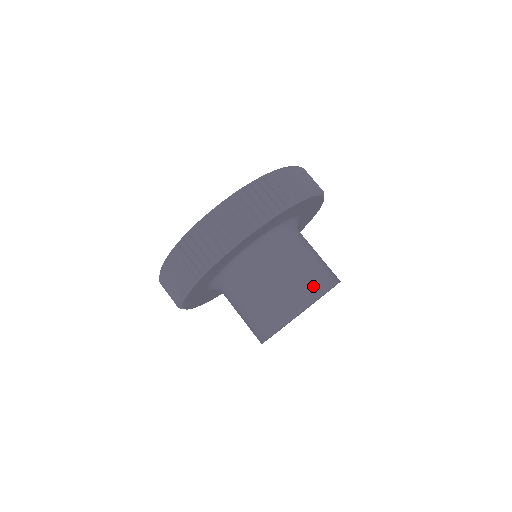
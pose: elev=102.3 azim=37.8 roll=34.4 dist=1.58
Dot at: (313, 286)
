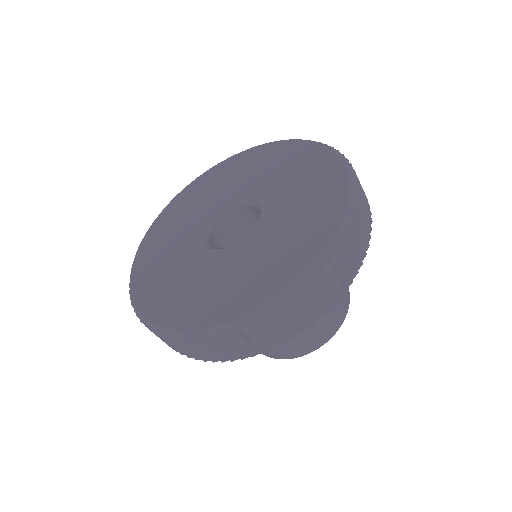
Dot at: (270, 352)
